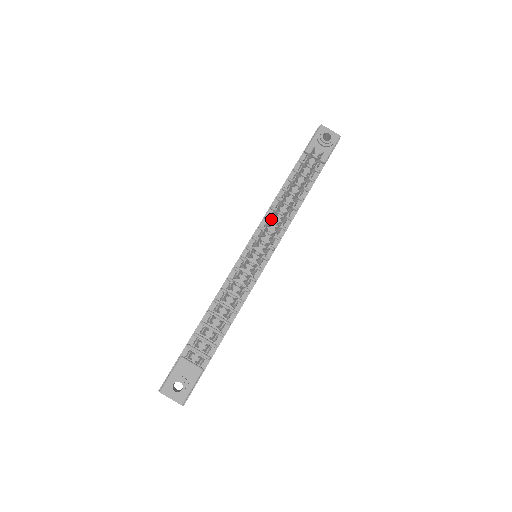
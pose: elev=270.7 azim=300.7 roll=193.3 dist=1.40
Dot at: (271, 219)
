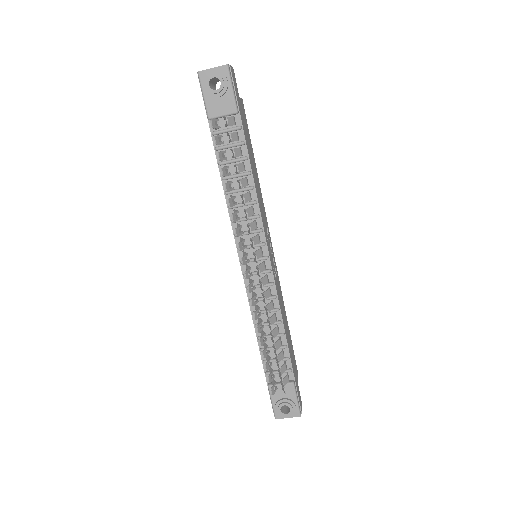
Dot at: (237, 232)
